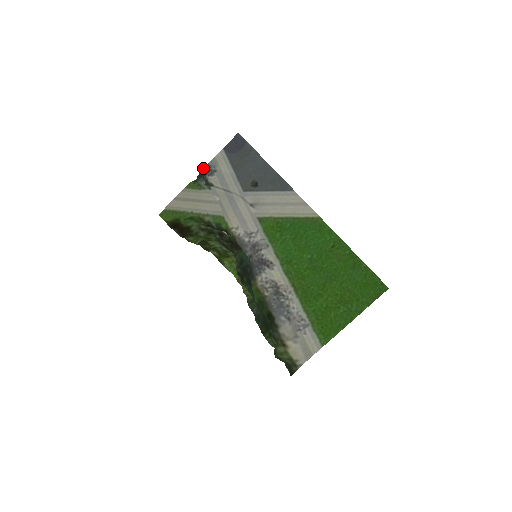
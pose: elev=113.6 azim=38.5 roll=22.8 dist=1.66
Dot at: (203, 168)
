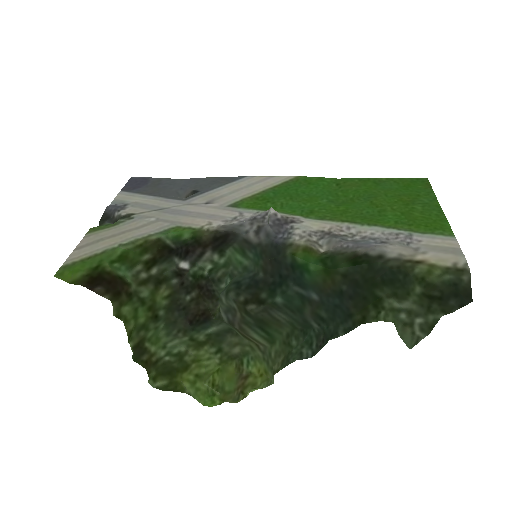
Dot at: occluded
